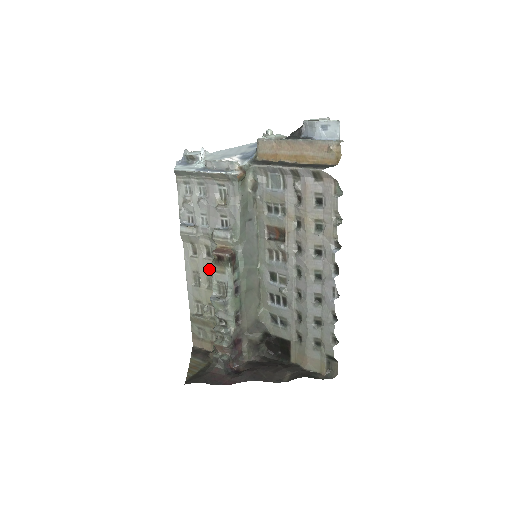
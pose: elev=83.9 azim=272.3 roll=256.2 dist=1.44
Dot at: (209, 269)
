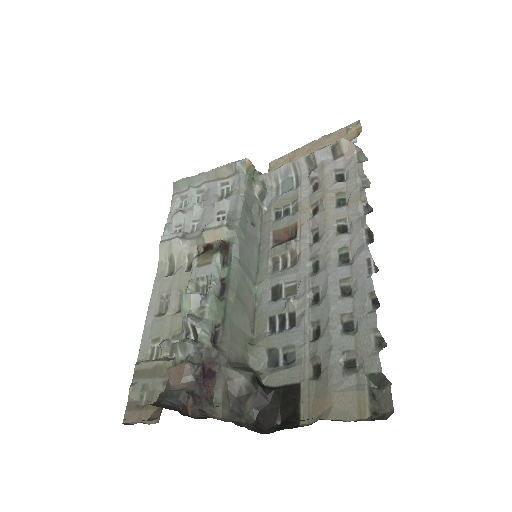
Dot at: (186, 283)
